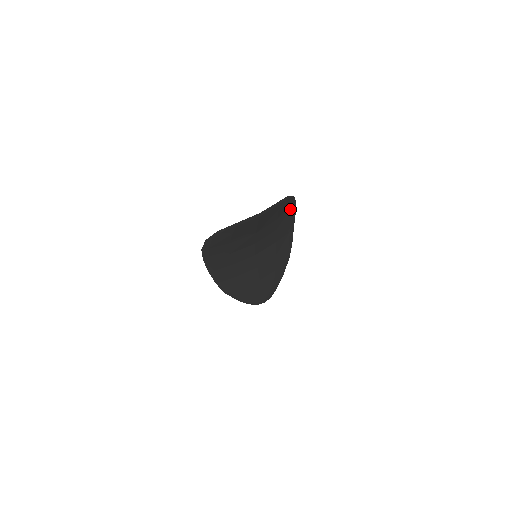
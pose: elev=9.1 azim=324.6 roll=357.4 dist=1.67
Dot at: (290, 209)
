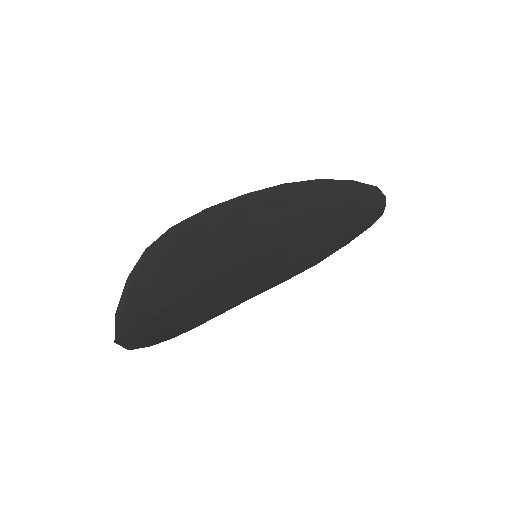
Dot at: (181, 235)
